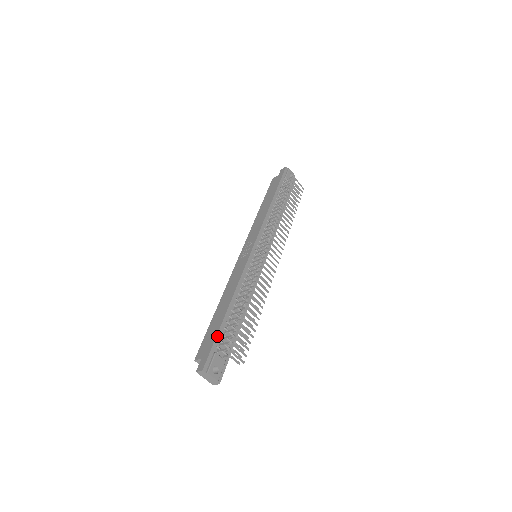
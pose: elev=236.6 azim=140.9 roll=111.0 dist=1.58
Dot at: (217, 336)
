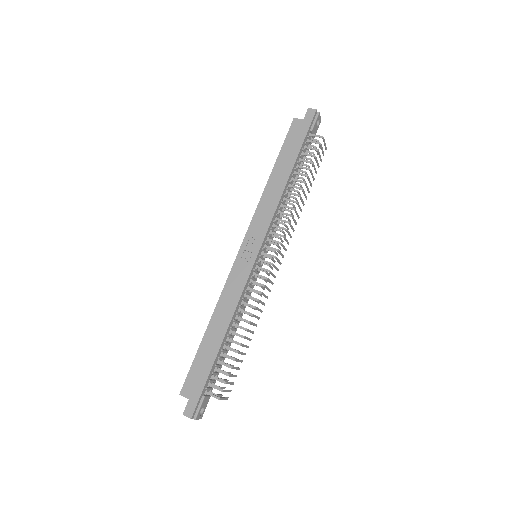
Dot at: (208, 378)
